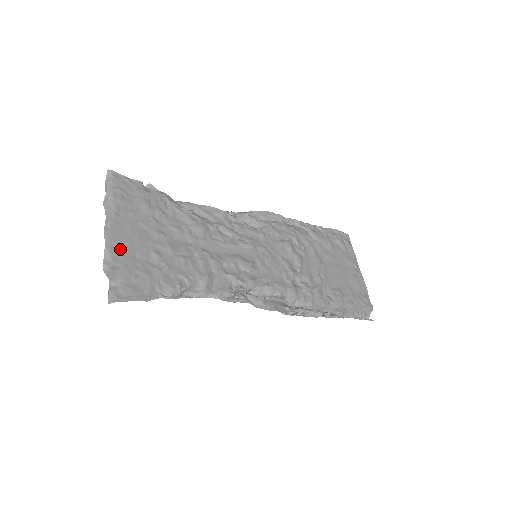
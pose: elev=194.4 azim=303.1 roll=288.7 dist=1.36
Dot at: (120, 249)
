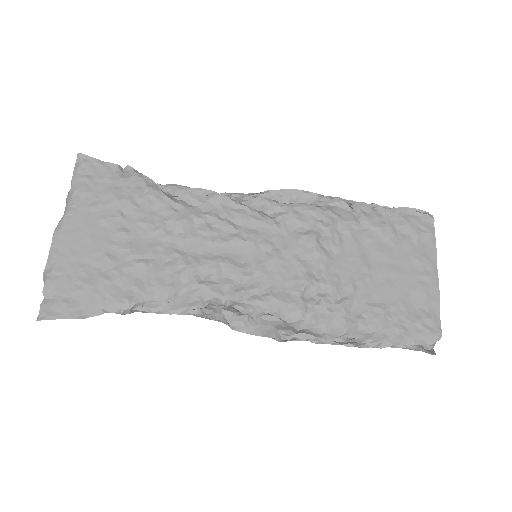
Dot at: (66, 254)
